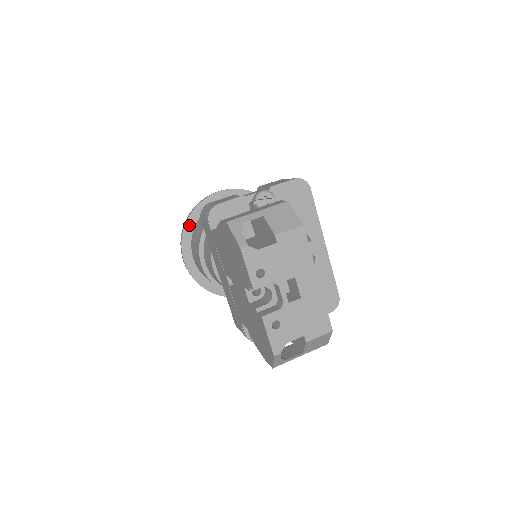
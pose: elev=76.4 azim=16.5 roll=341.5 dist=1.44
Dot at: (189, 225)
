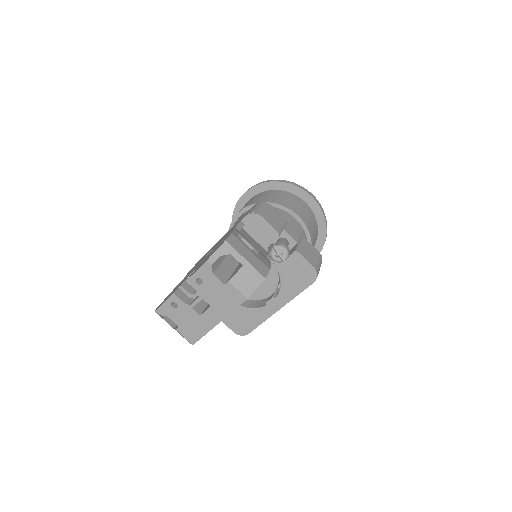
Dot at: (273, 185)
